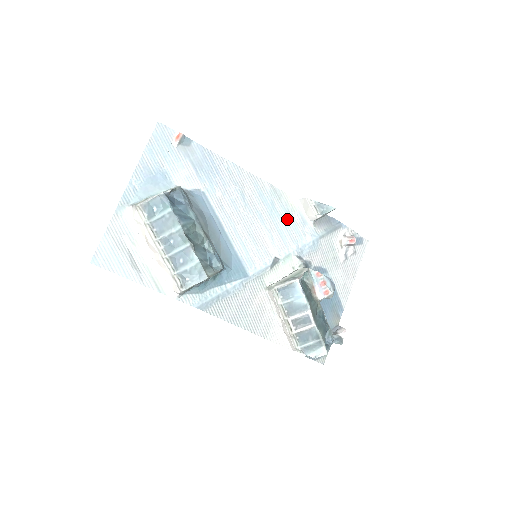
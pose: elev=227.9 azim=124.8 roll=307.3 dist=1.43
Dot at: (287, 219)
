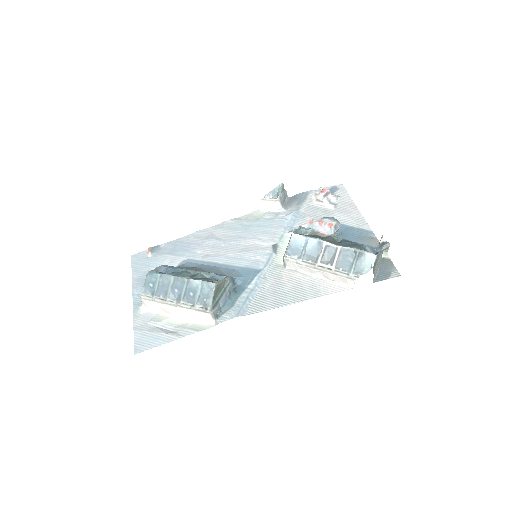
Dot at: (262, 223)
